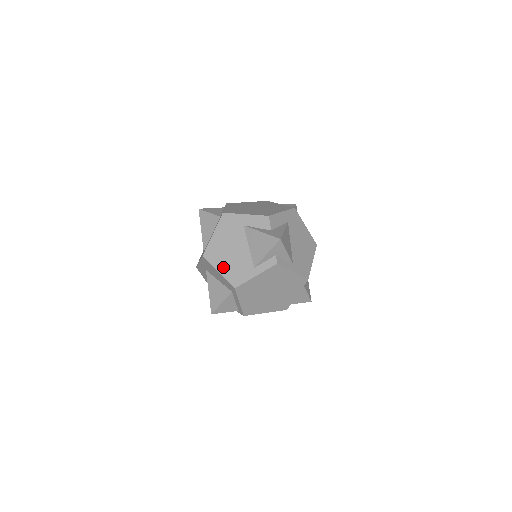
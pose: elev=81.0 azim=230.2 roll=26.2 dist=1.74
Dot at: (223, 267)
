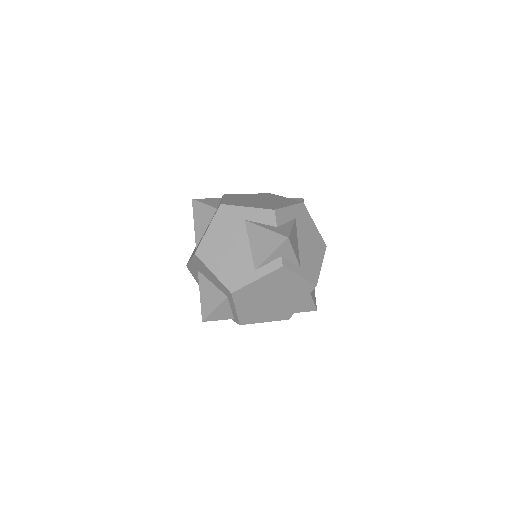
Dot at: (218, 268)
